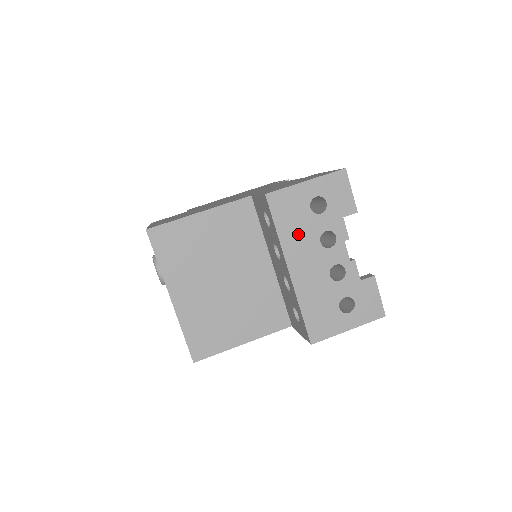
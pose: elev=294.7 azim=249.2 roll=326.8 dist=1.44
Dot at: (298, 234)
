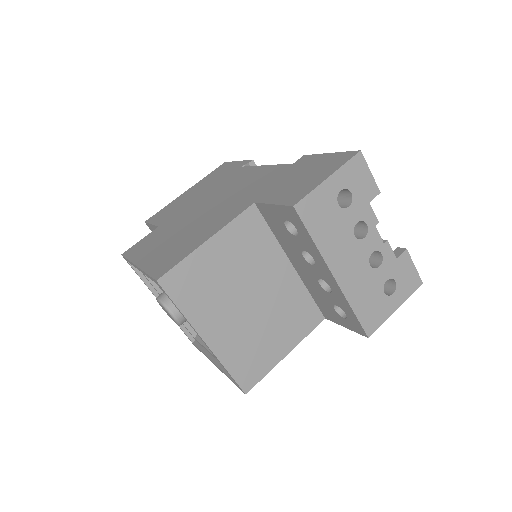
Dot at: (333, 236)
